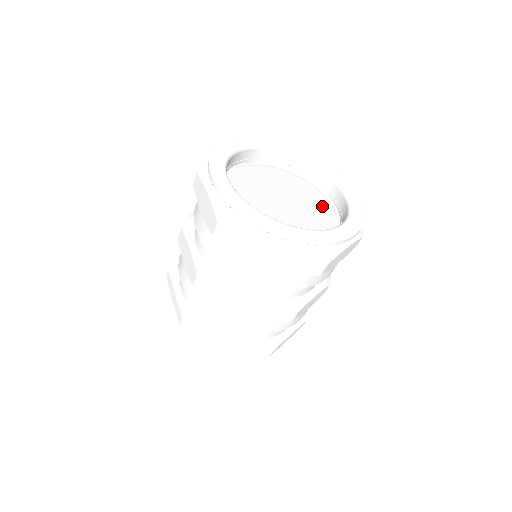
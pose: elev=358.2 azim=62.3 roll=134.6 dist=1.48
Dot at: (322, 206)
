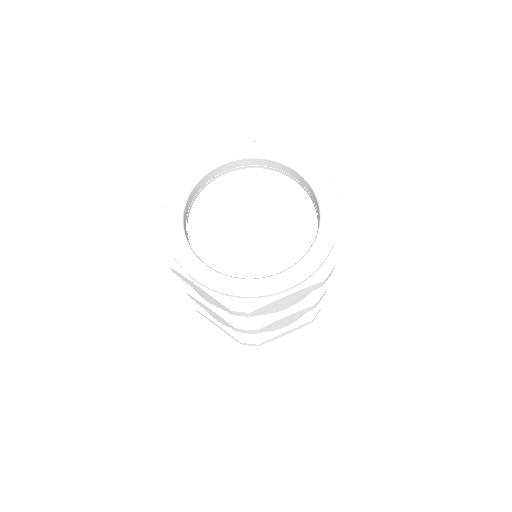
Dot at: (301, 232)
